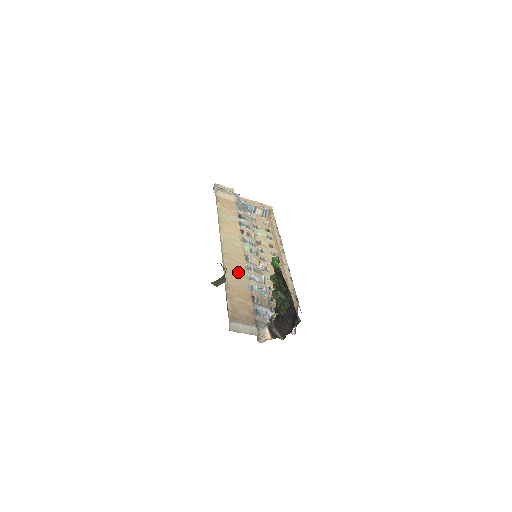
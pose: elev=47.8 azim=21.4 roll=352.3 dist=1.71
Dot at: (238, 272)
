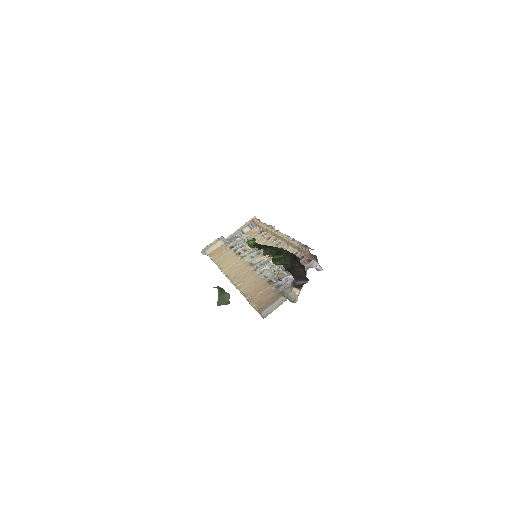
Dot at: (249, 279)
